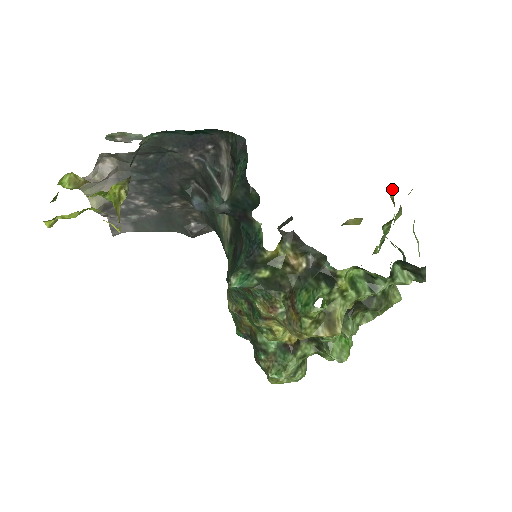
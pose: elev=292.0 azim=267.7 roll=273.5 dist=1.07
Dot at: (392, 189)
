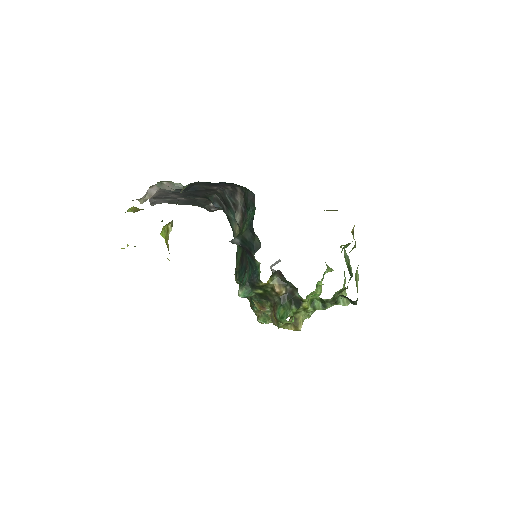
Dot at: occluded
